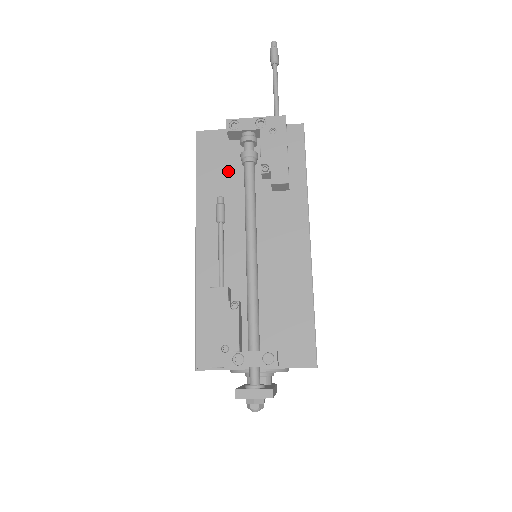
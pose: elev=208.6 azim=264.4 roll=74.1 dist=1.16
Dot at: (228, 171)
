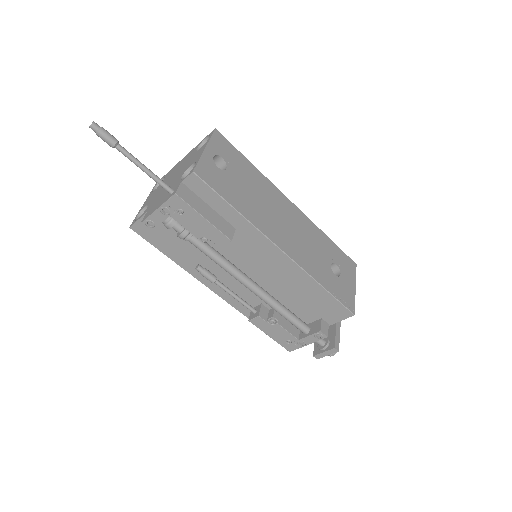
Dot at: (181, 241)
